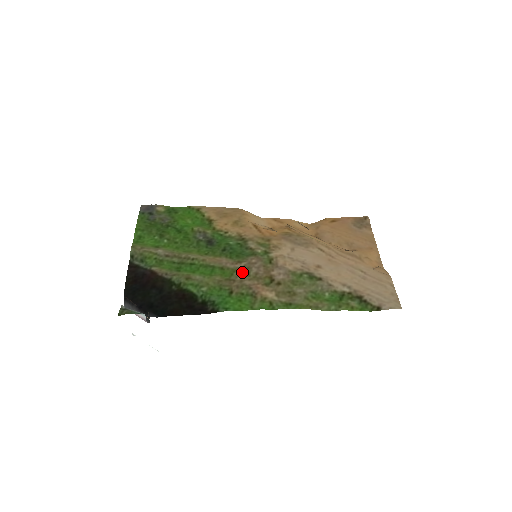
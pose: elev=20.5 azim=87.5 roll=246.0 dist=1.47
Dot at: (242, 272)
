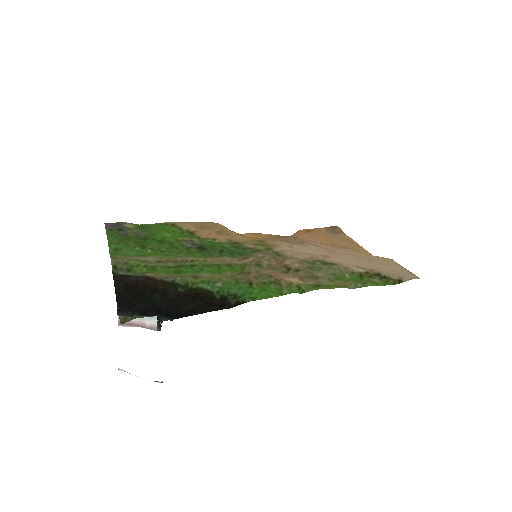
Dot at: (253, 265)
